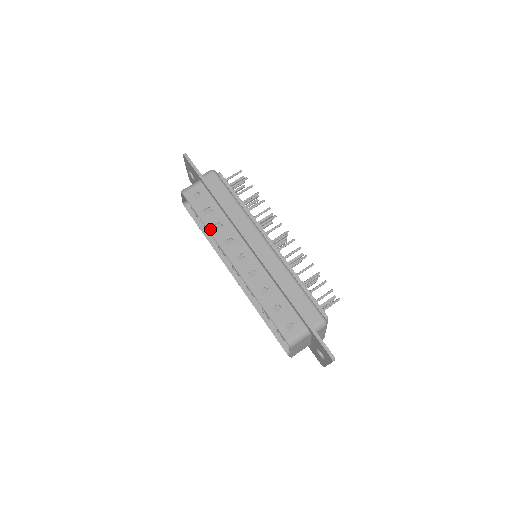
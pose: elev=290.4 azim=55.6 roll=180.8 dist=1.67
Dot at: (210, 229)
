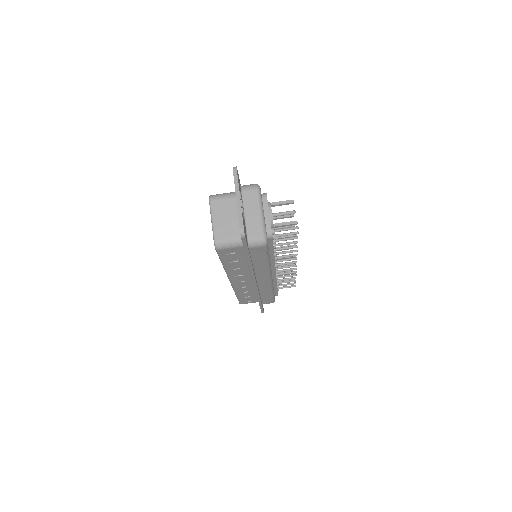
Dot at: (226, 269)
